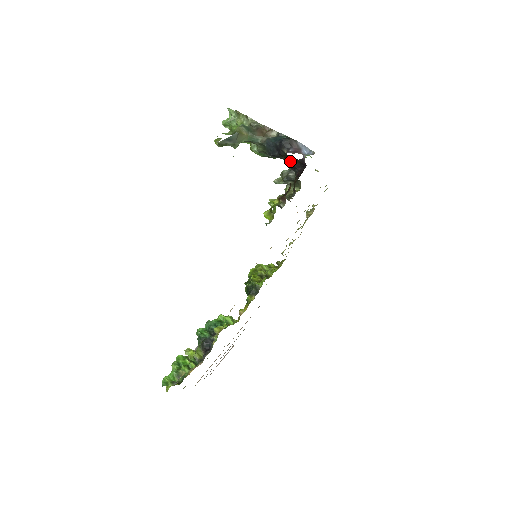
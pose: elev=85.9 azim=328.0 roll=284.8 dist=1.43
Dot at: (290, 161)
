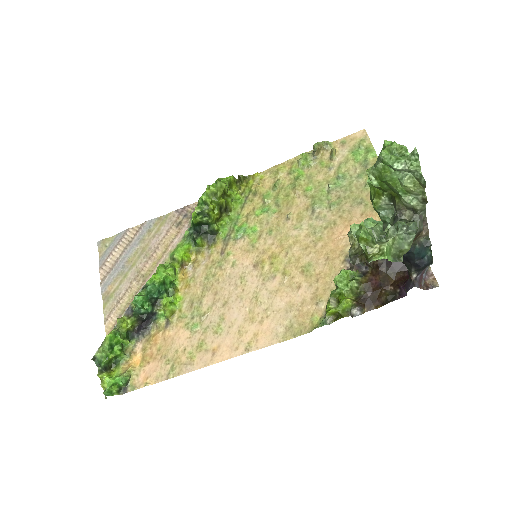
Dot at: occluded
